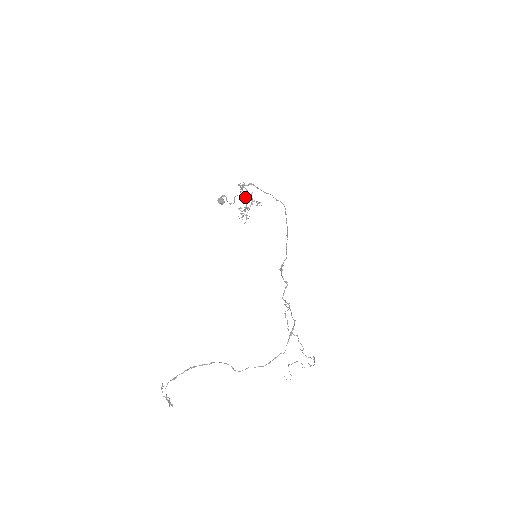
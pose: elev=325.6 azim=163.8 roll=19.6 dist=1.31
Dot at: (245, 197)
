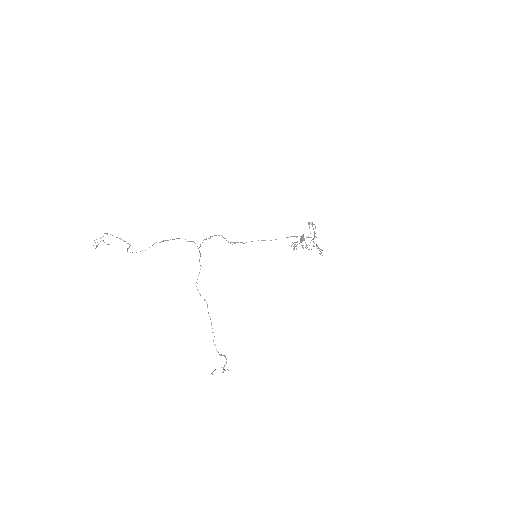
Dot at: occluded
